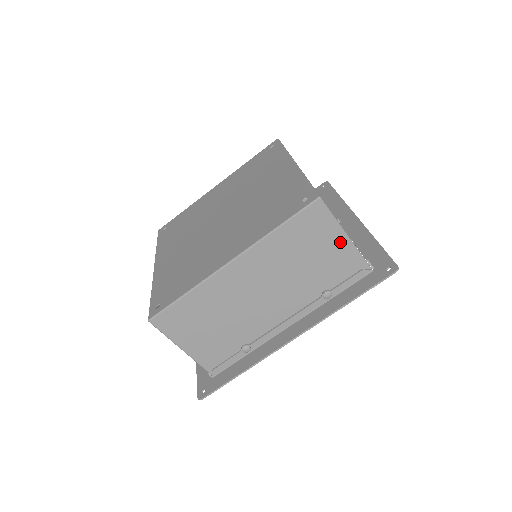
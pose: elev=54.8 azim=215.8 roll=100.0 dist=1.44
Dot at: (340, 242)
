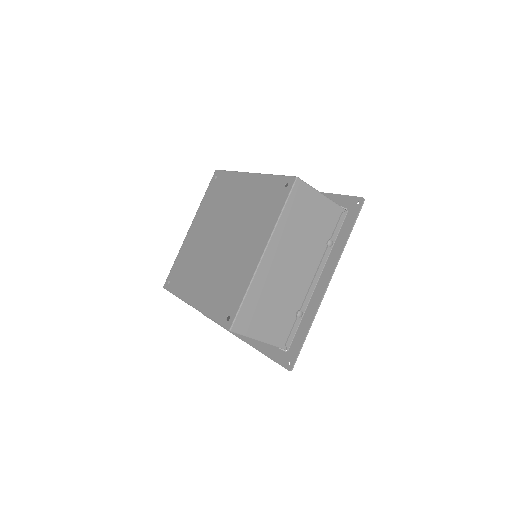
Dot at: (321, 202)
